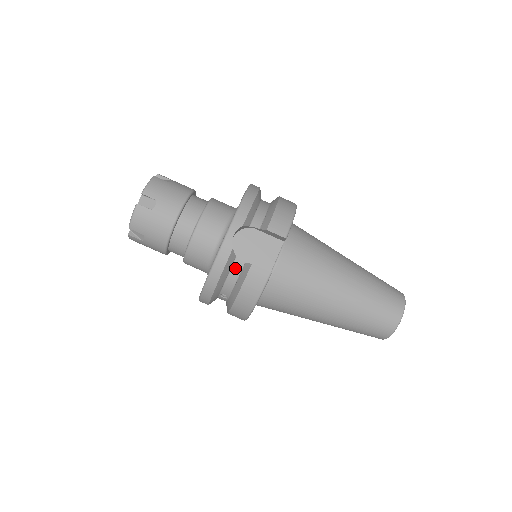
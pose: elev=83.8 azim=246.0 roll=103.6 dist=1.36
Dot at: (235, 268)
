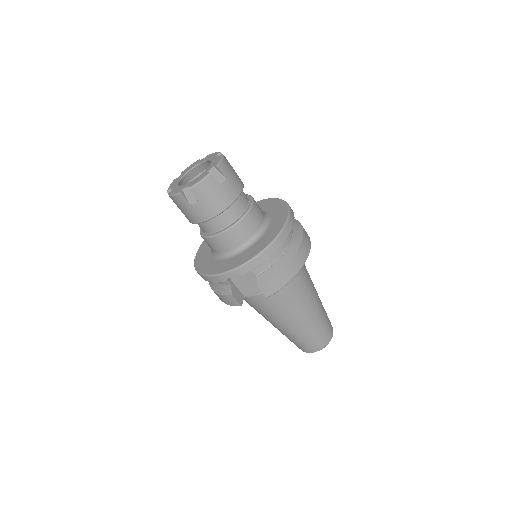
Dot at: occluded
